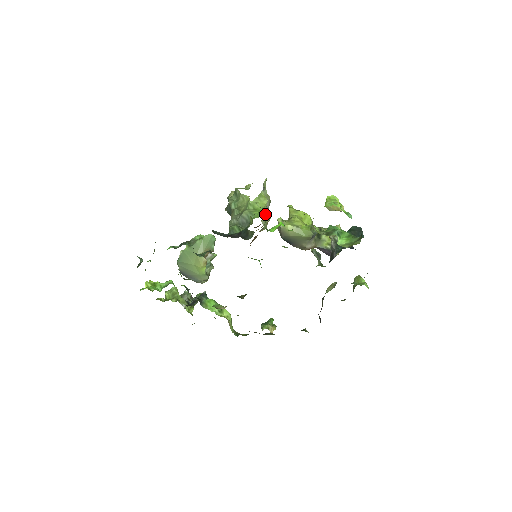
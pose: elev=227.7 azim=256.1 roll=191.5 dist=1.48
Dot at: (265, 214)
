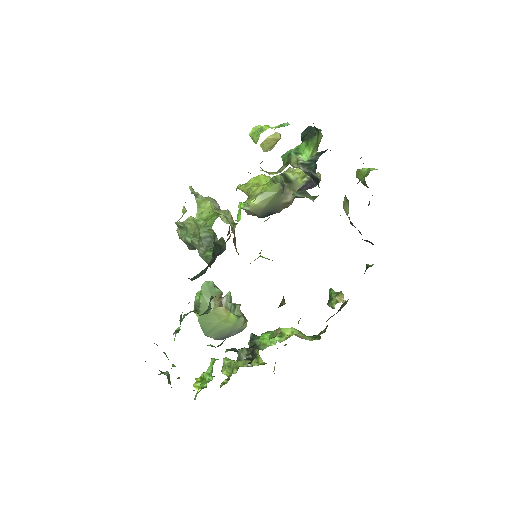
Dot at: occluded
